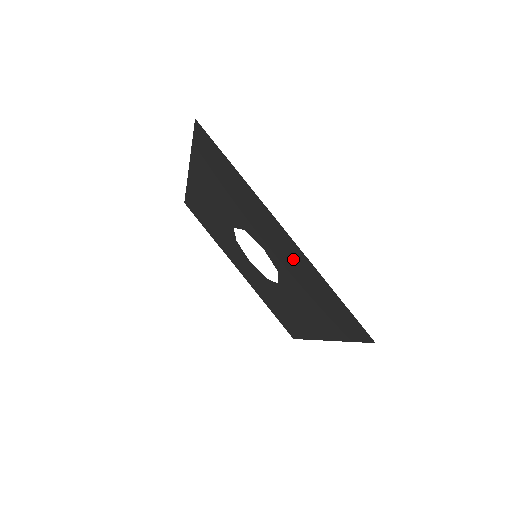
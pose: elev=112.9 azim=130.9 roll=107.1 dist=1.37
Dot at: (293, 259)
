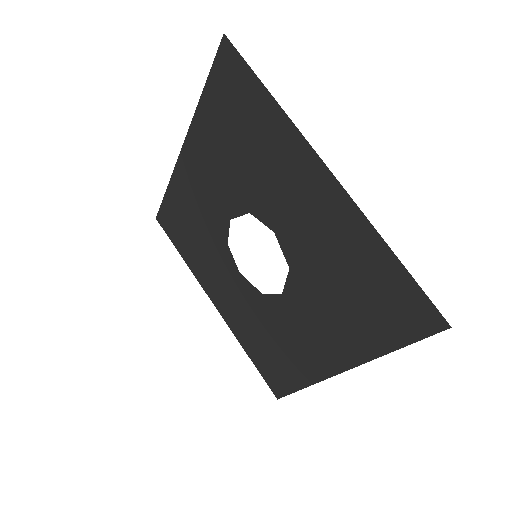
Dot at: (328, 224)
